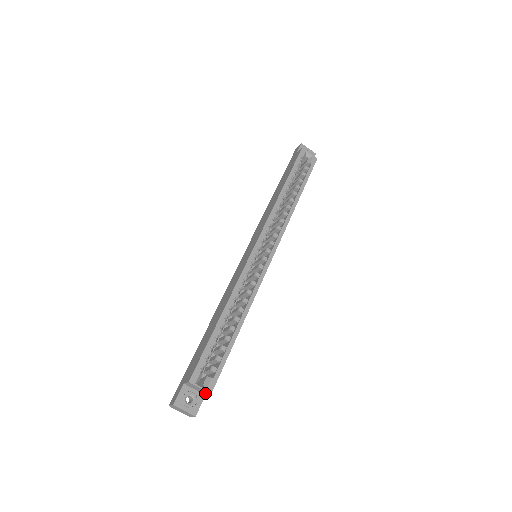
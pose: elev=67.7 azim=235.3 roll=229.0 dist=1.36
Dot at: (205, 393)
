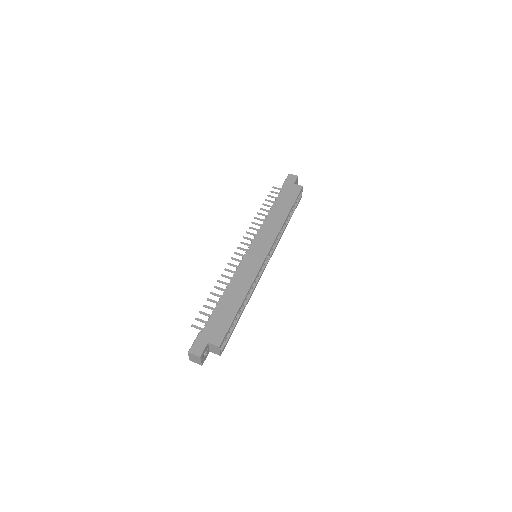
Dot at: (214, 352)
